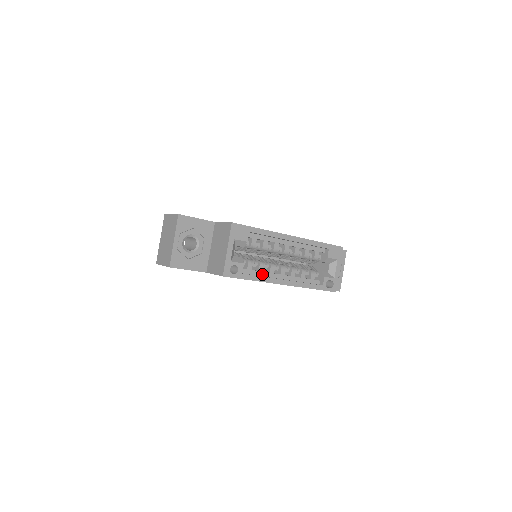
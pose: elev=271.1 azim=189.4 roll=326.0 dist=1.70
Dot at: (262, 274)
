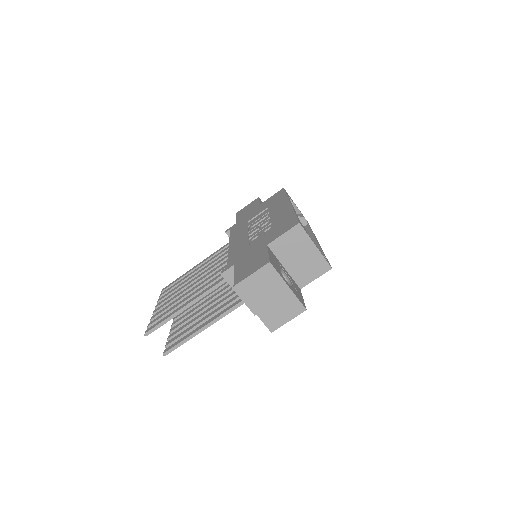
Dot at: occluded
